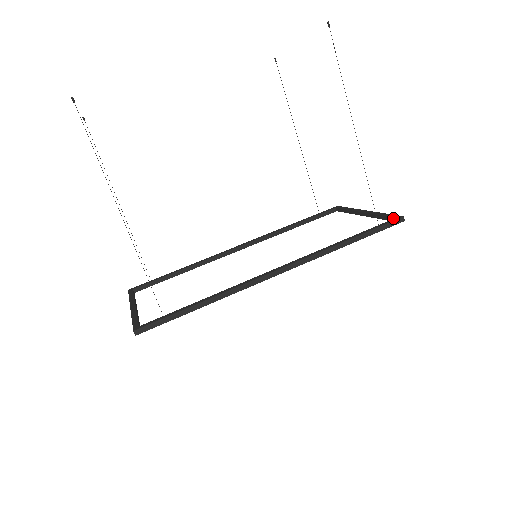
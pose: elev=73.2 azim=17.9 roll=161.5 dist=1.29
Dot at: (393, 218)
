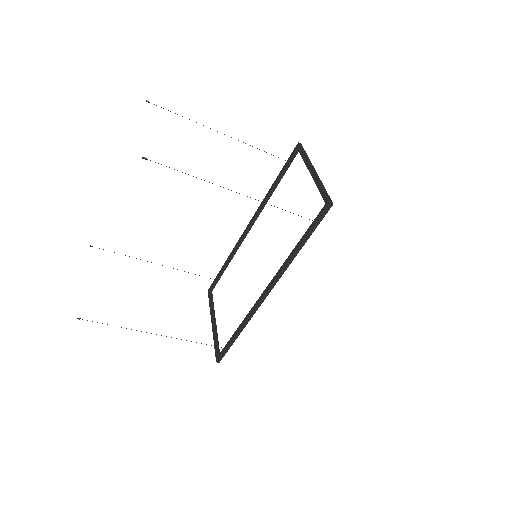
Dot at: (325, 202)
